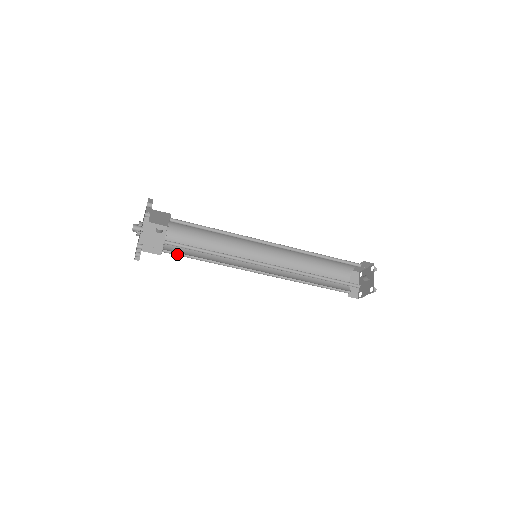
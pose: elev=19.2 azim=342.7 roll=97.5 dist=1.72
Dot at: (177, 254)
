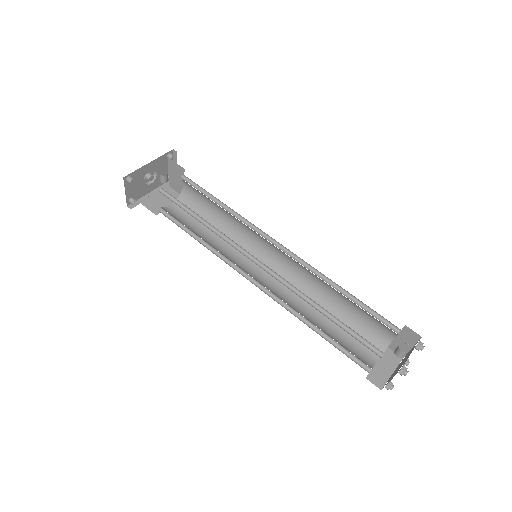
Dot at: (173, 221)
